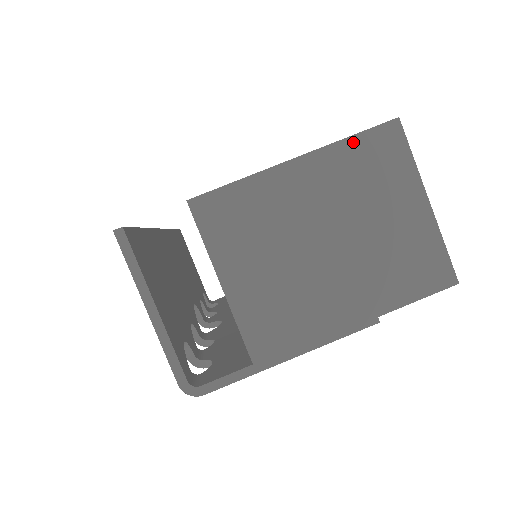
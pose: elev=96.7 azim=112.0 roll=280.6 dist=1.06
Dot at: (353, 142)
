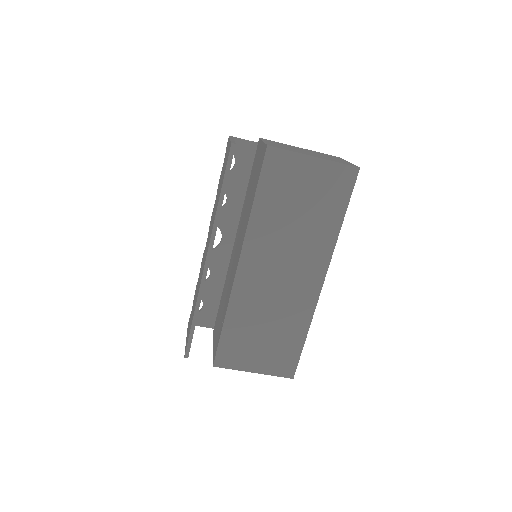
Dot at: (275, 375)
